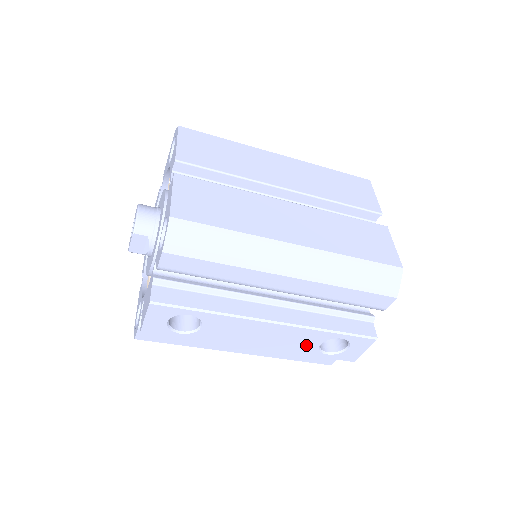
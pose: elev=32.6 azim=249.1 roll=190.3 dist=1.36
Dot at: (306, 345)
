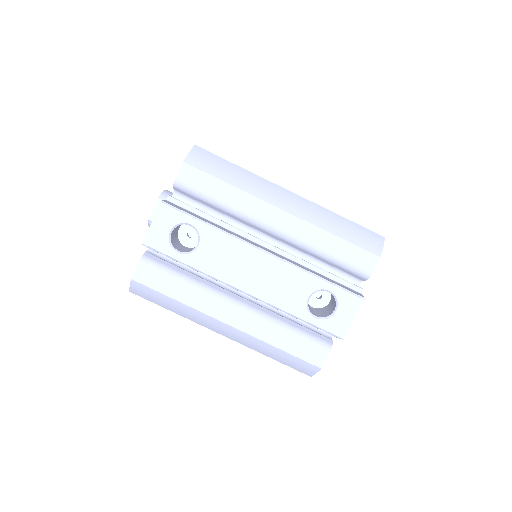
Dot at: (294, 296)
